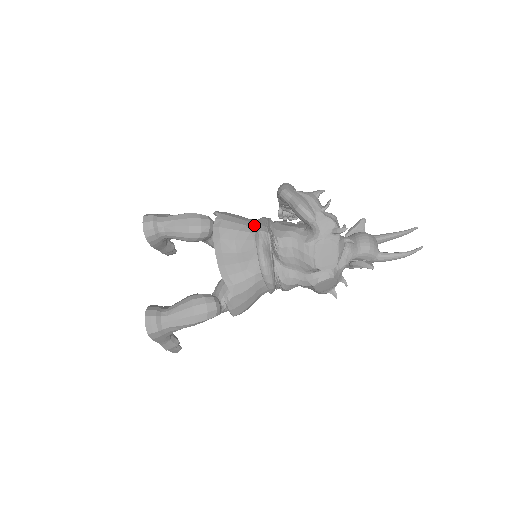
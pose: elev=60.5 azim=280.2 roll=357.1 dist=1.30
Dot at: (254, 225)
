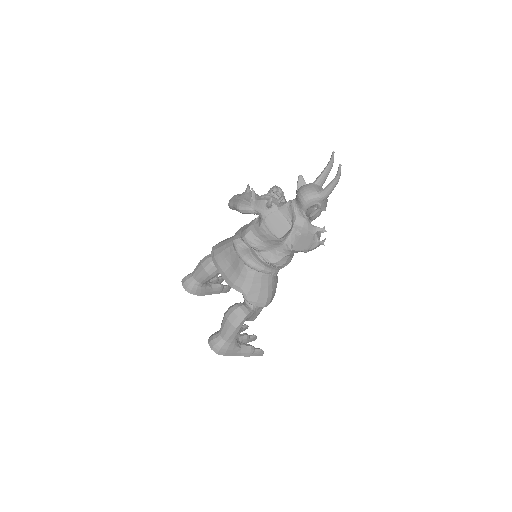
Dot at: (232, 239)
